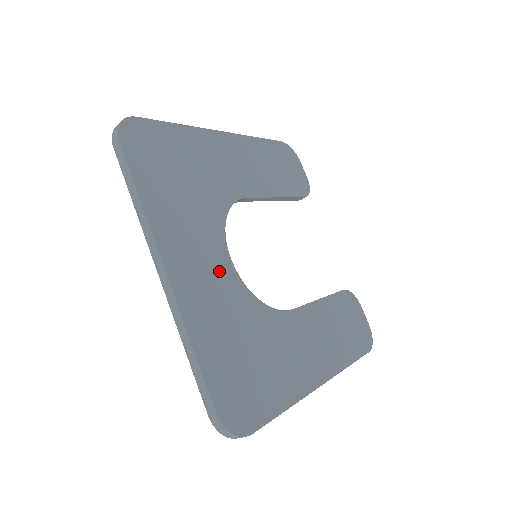
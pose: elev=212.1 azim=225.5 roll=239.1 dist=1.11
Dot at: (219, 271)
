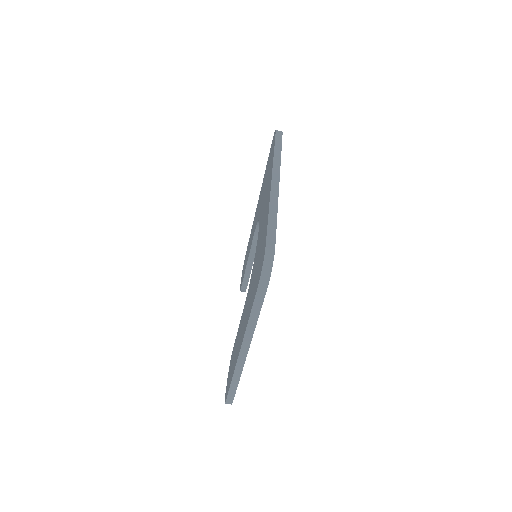
Dot at: occluded
